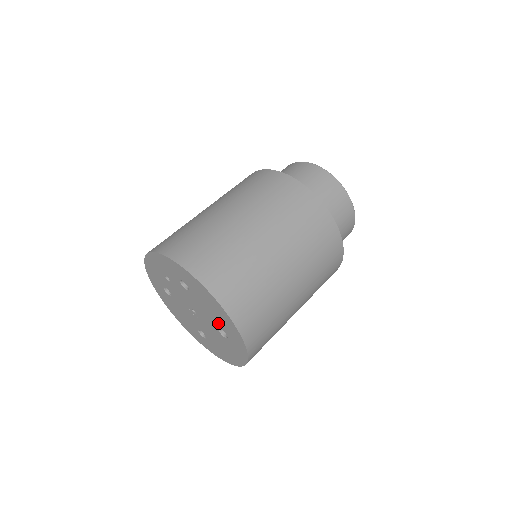
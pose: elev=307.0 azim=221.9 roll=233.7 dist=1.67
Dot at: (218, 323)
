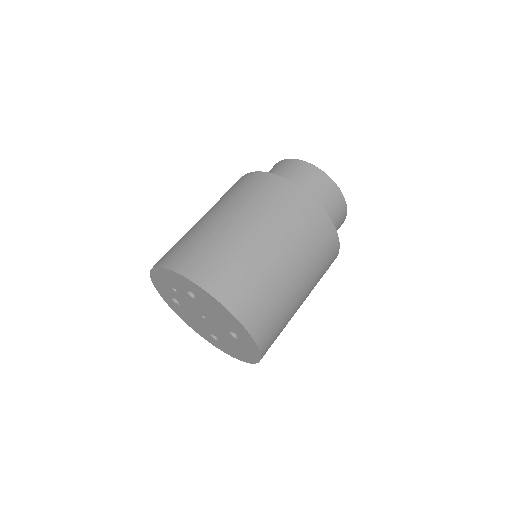
Dot at: (228, 326)
